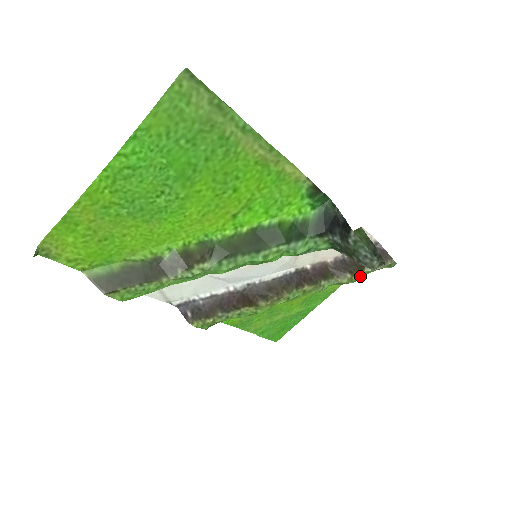
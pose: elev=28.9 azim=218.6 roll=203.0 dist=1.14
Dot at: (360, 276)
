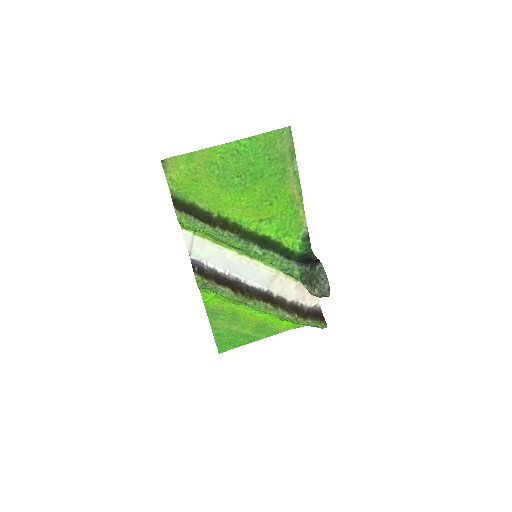
Dot at: (302, 321)
